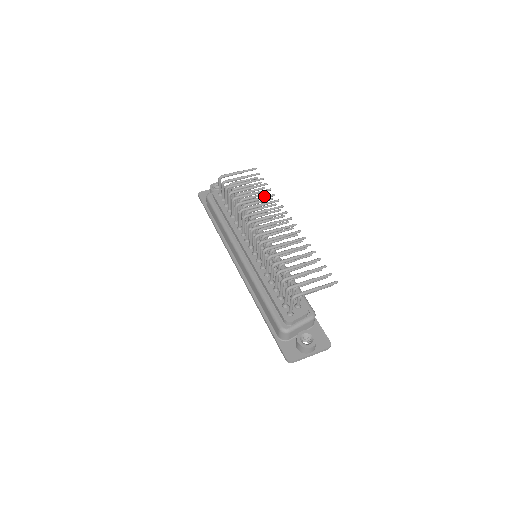
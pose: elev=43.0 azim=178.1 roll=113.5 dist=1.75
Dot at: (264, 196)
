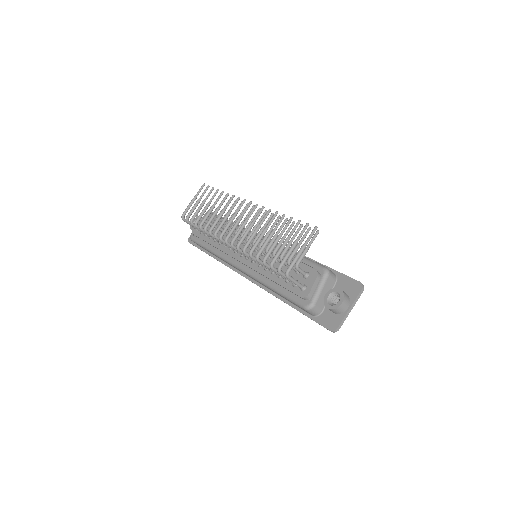
Dot at: (220, 203)
